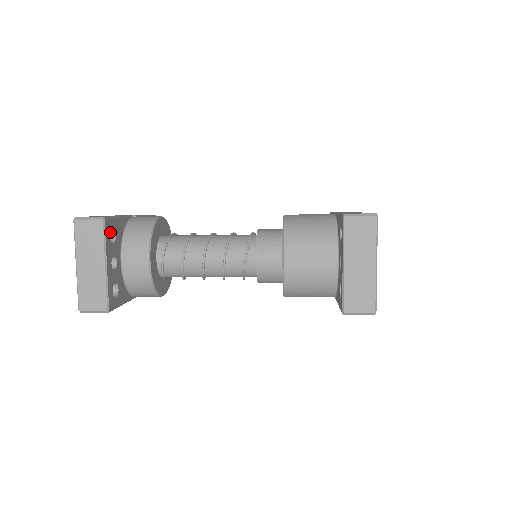
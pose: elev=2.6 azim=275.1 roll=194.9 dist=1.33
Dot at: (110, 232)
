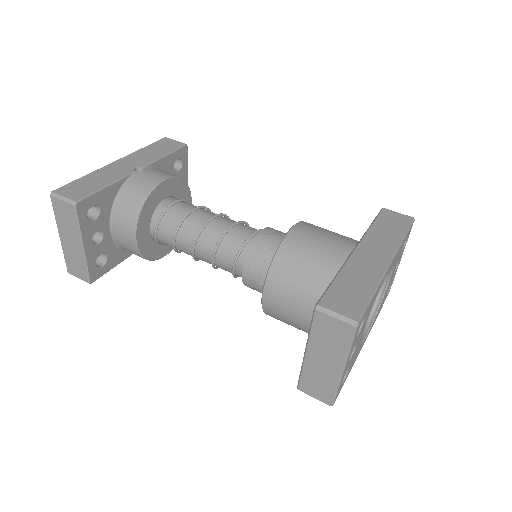
Dot at: (94, 205)
